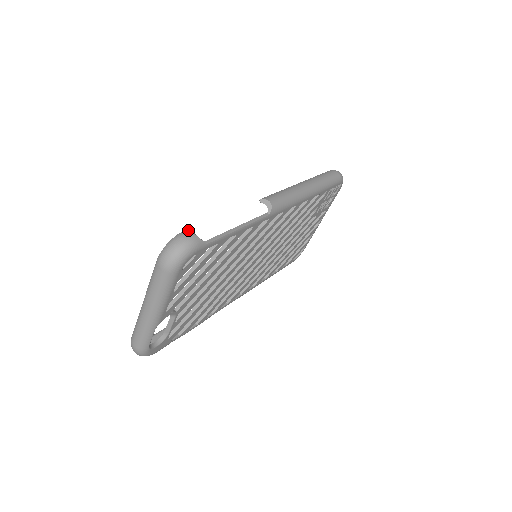
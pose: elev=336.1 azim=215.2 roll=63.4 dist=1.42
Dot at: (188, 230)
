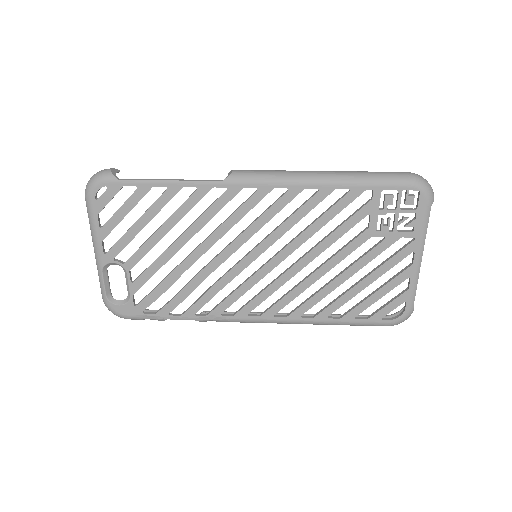
Dot at: (114, 168)
